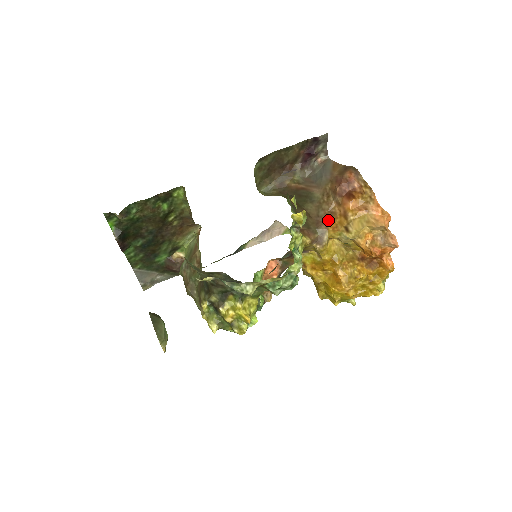
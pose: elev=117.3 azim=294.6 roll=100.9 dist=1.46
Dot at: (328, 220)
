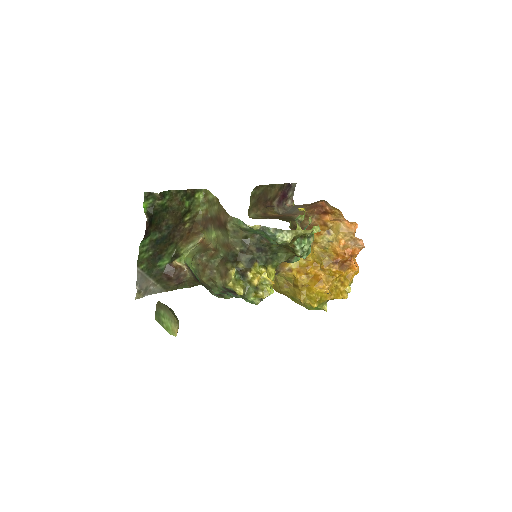
Dot at: occluded
